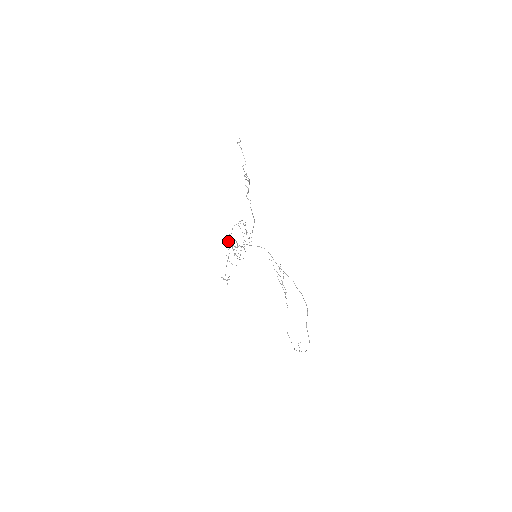
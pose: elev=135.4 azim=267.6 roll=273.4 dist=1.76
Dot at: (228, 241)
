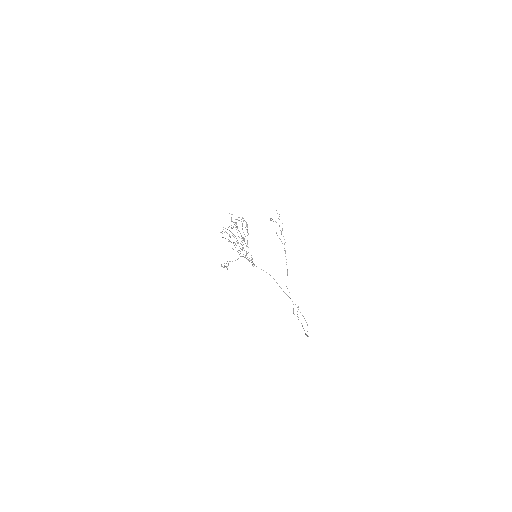
Dot at: (224, 232)
